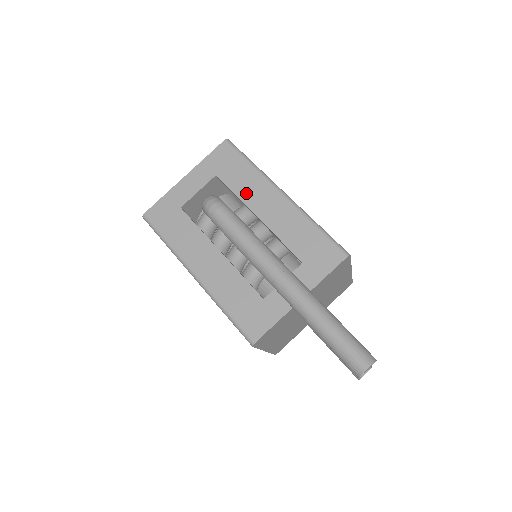
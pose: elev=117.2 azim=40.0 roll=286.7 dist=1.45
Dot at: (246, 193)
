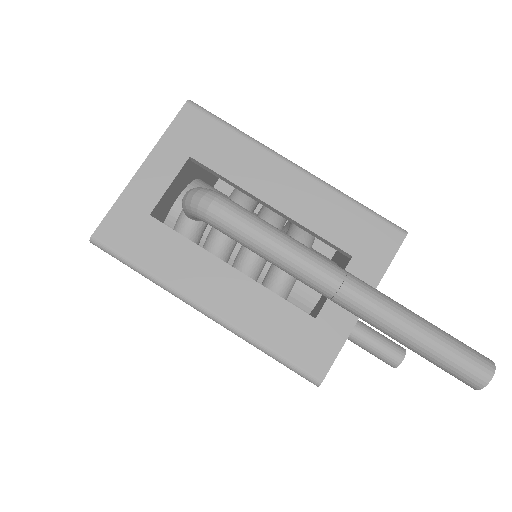
Dot at: (244, 175)
